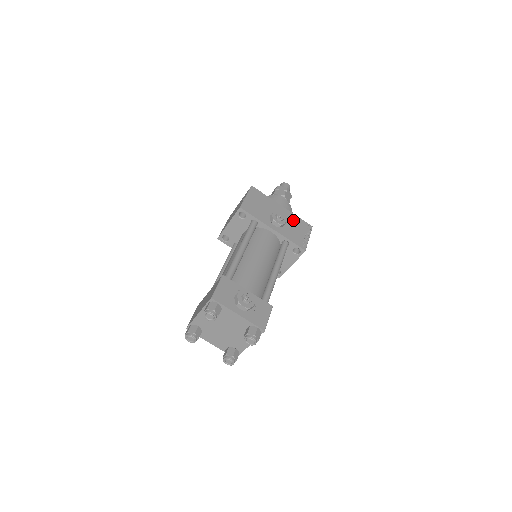
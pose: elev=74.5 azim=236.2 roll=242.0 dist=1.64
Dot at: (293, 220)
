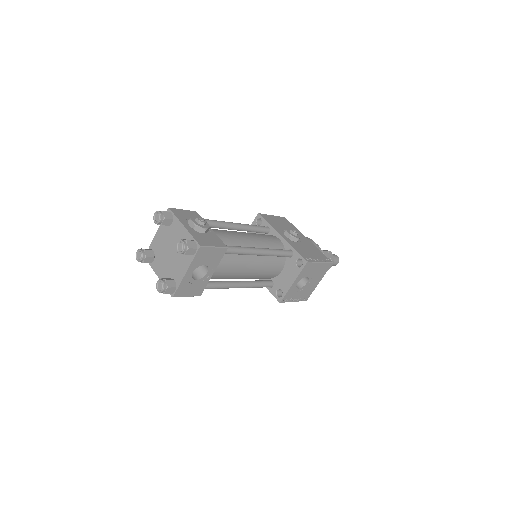
Dot at: (312, 248)
